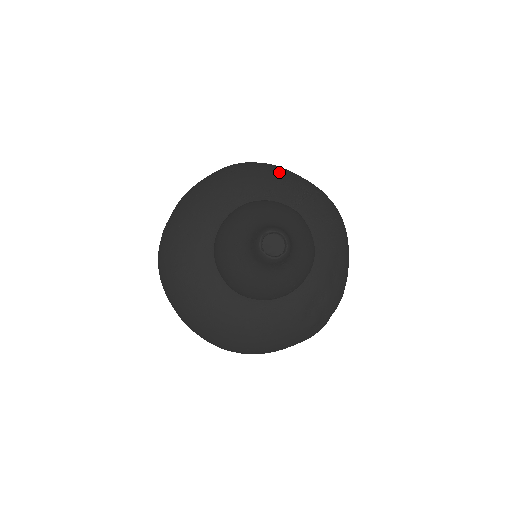
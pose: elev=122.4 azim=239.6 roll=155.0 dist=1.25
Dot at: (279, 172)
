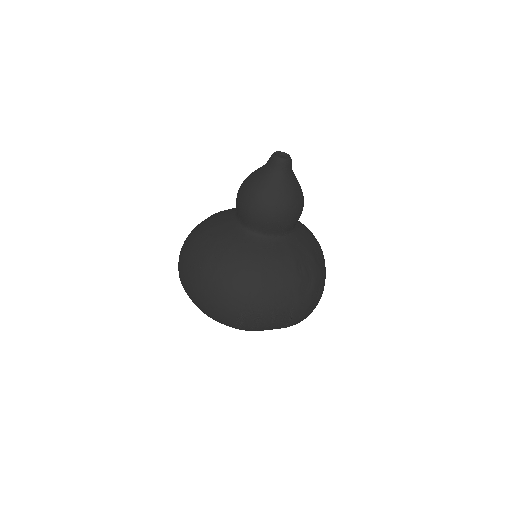
Dot at: occluded
